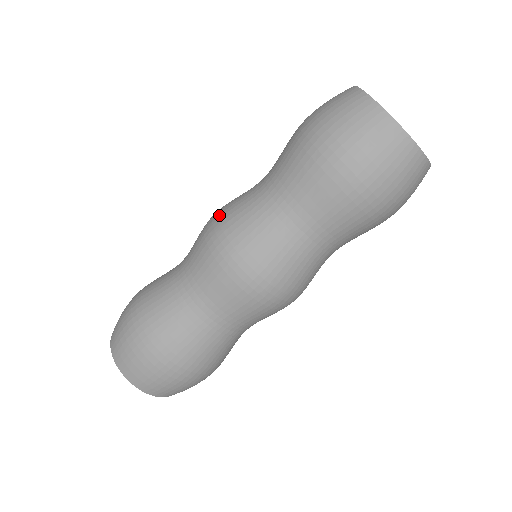
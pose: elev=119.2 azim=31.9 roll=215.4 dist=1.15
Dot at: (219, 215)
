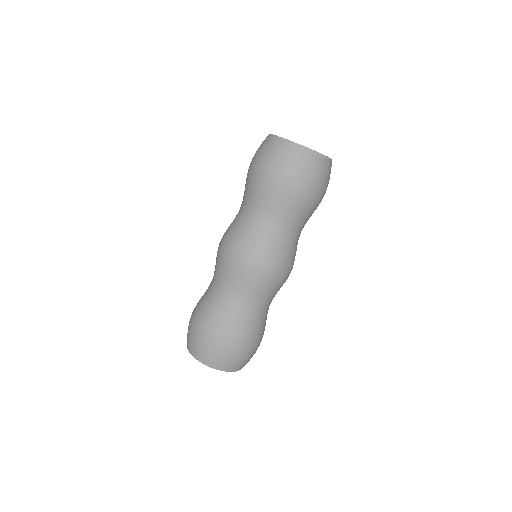
Dot at: (222, 237)
